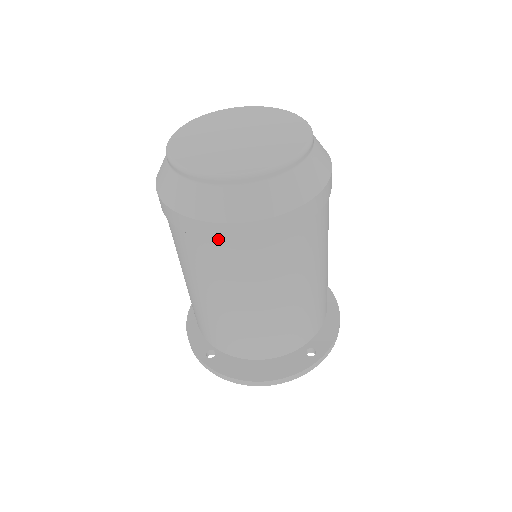
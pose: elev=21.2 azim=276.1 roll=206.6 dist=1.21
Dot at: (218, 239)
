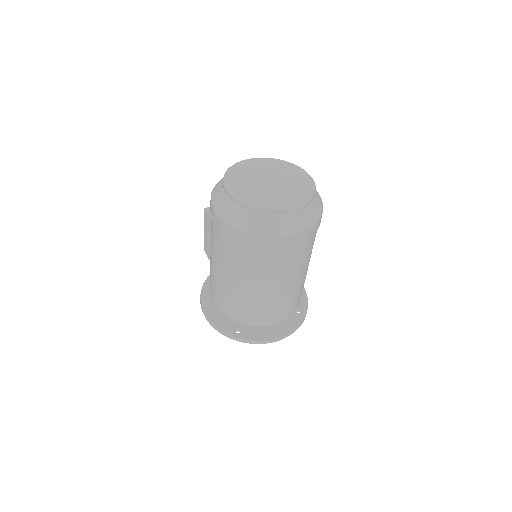
Dot at: (281, 246)
